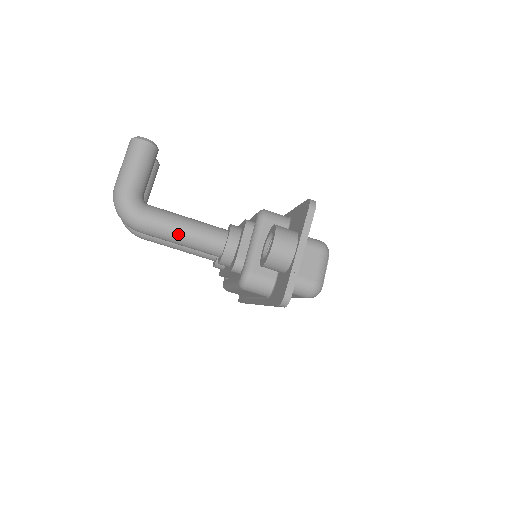
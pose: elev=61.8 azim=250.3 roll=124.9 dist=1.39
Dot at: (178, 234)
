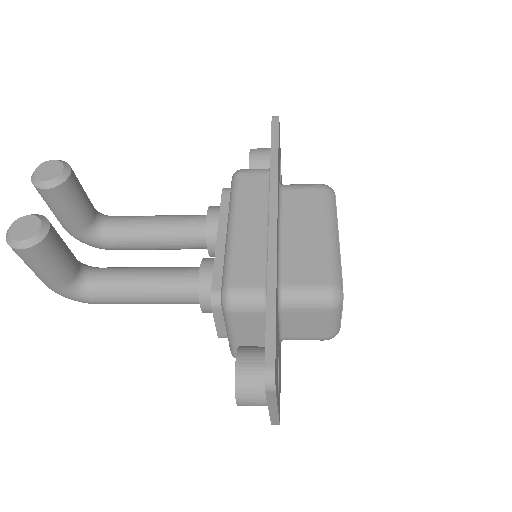
Dot at: occluded
